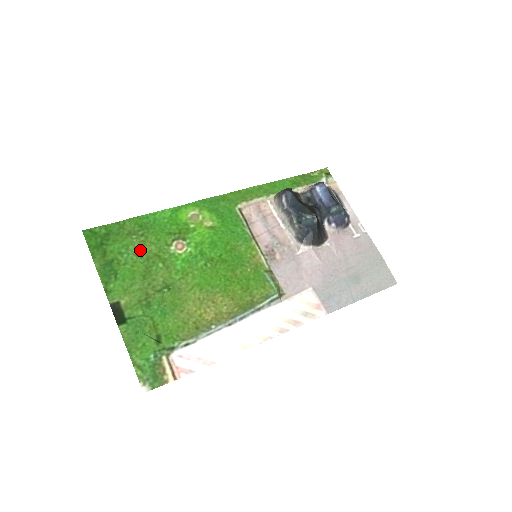
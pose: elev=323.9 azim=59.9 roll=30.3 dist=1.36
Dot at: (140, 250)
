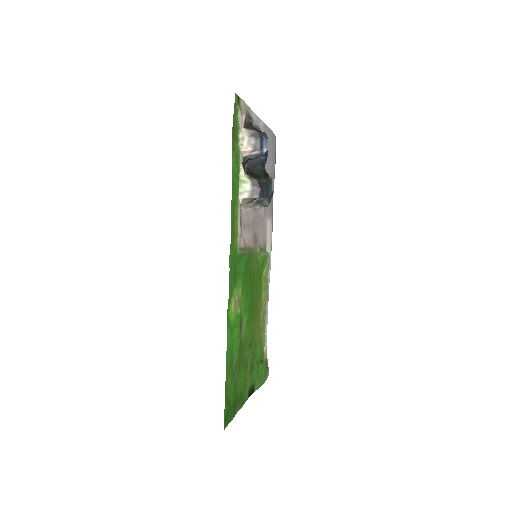
Dot at: (239, 370)
